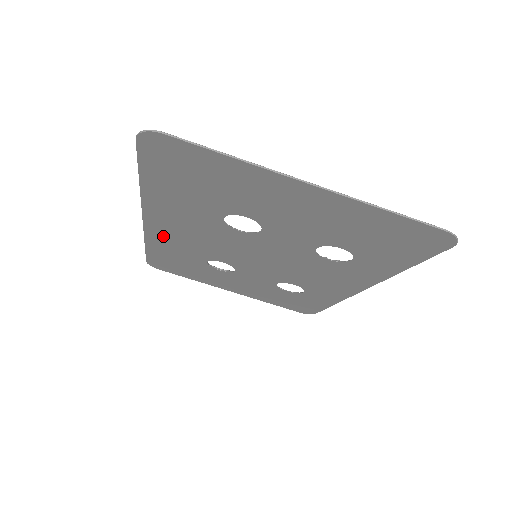
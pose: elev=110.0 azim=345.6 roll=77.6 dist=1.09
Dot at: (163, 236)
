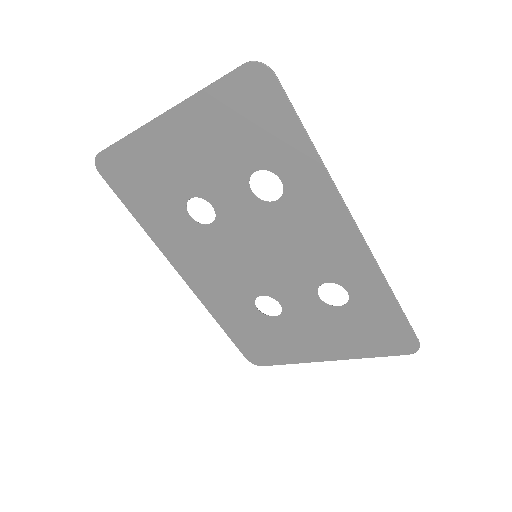
Dot at: (206, 290)
